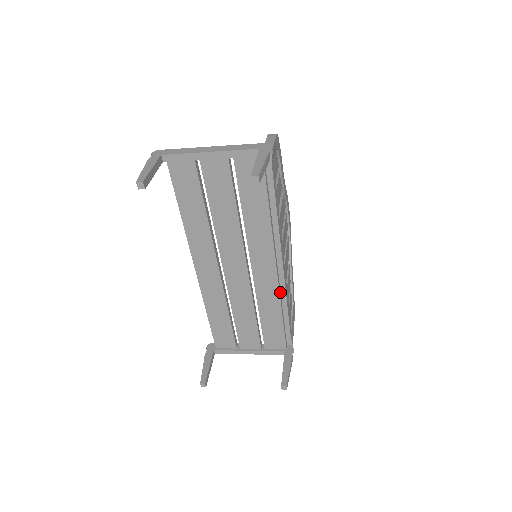
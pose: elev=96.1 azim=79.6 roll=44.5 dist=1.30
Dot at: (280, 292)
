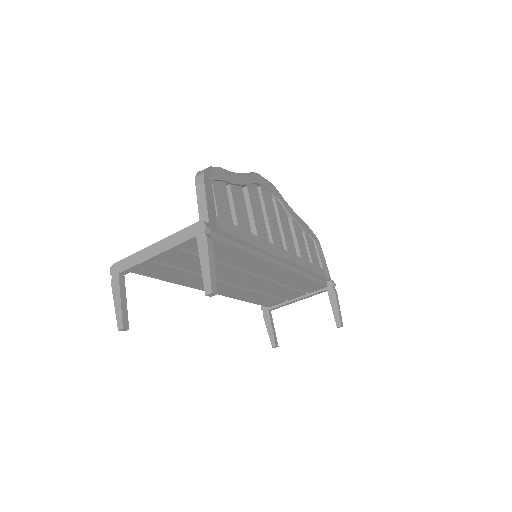
Dot at: (295, 269)
